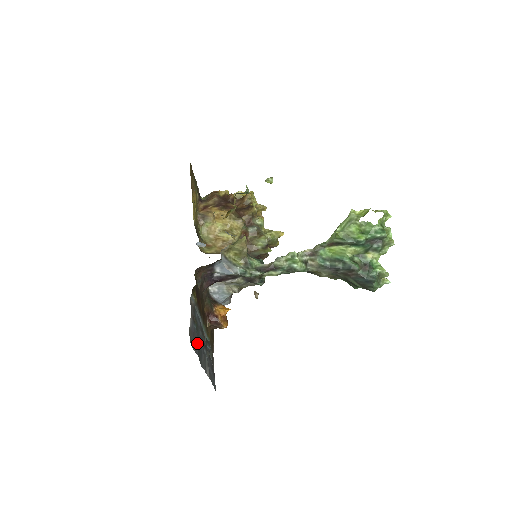
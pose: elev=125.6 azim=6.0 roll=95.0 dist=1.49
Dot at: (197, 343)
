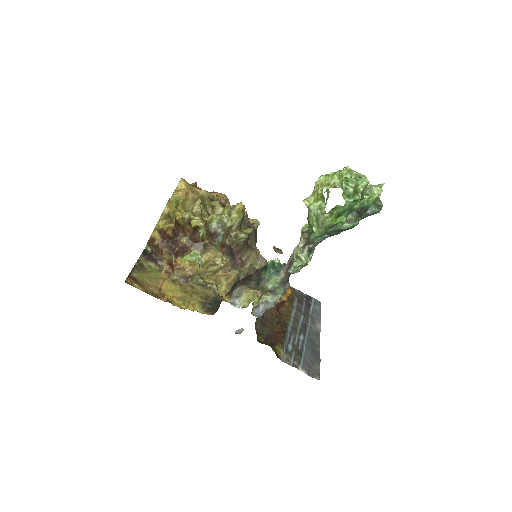
Dot at: (312, 358)
